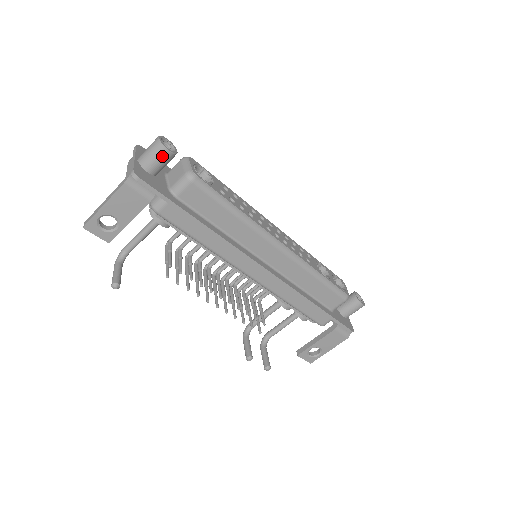
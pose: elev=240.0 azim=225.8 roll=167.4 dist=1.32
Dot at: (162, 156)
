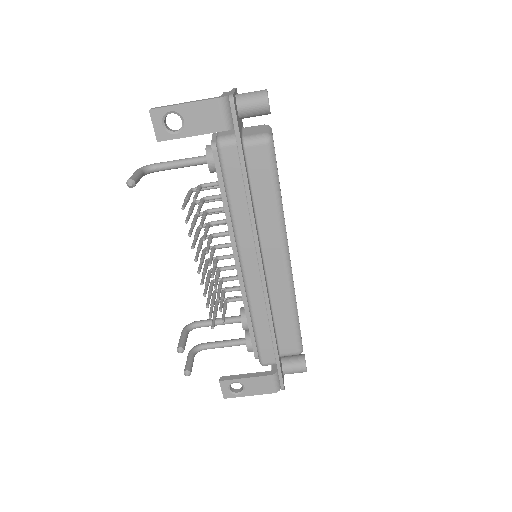
Dot at: (260, 105)
